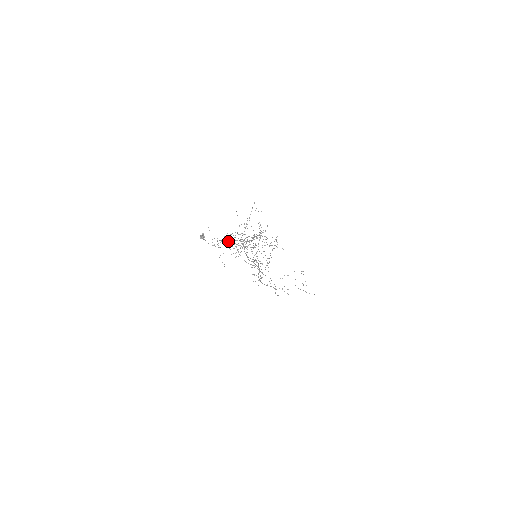
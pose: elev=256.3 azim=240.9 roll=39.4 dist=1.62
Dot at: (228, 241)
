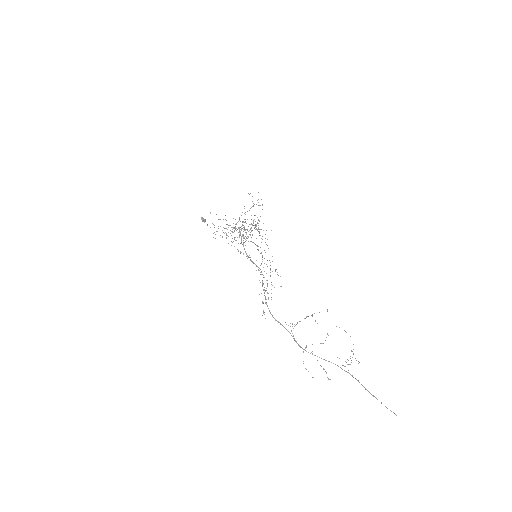
Dot at: (223, 219)
